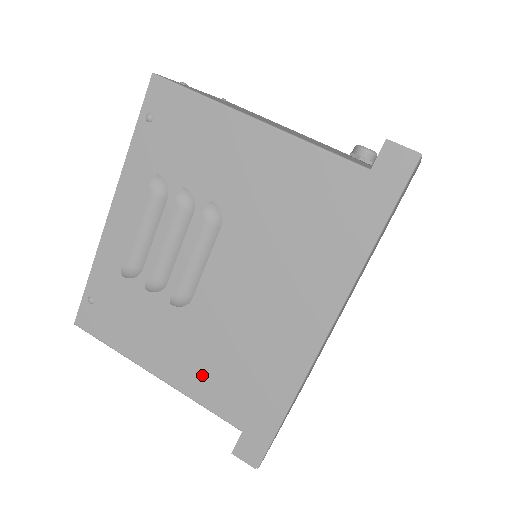
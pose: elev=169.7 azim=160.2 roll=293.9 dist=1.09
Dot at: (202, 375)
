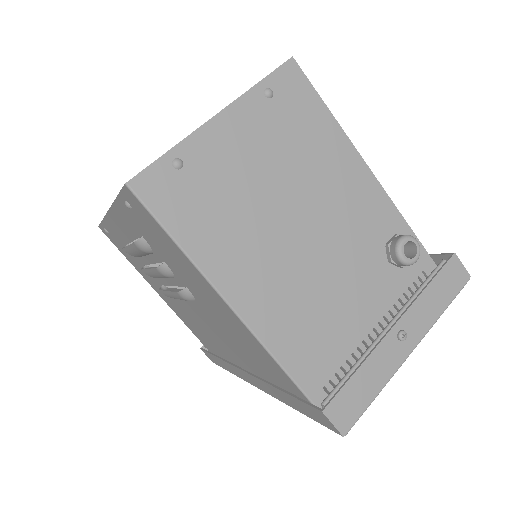
Dot at: (184, 319)
